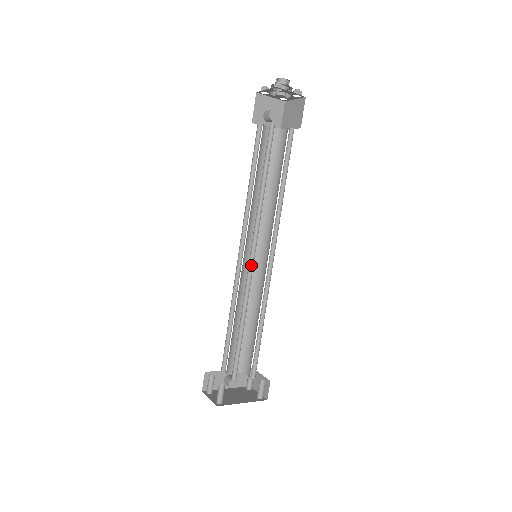
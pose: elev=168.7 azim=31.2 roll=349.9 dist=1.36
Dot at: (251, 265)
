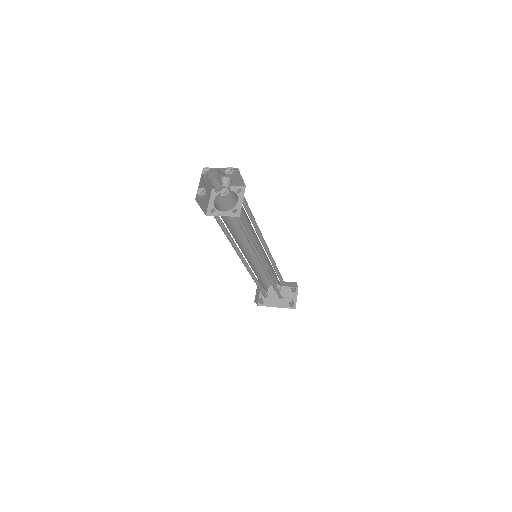
Dot at: (248, 265)
